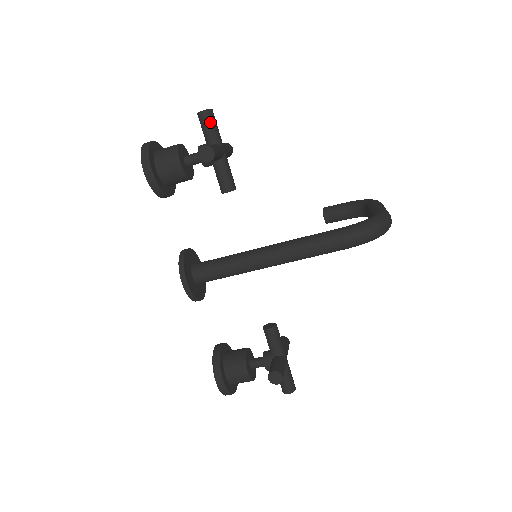
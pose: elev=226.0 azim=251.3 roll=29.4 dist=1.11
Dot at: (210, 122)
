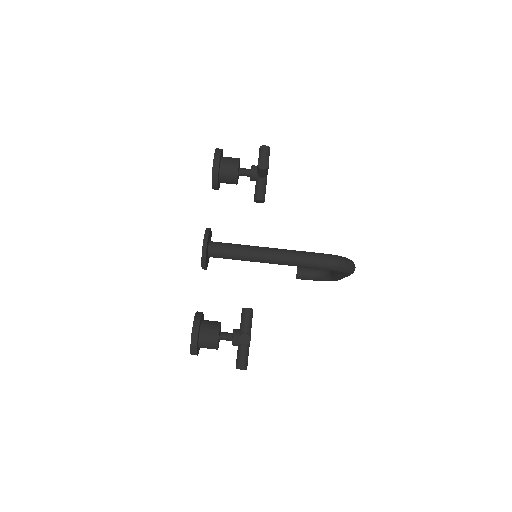
Dot at: (267, 154)
